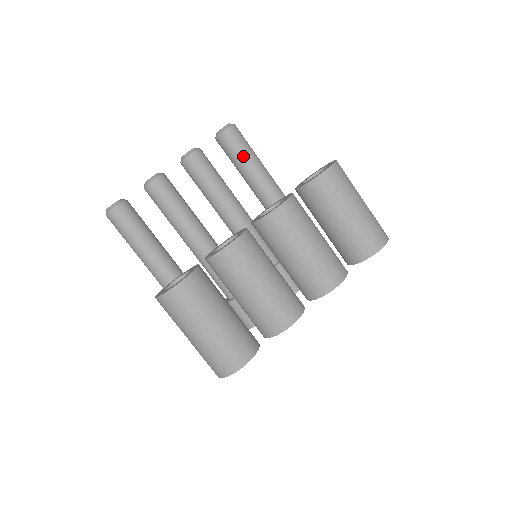
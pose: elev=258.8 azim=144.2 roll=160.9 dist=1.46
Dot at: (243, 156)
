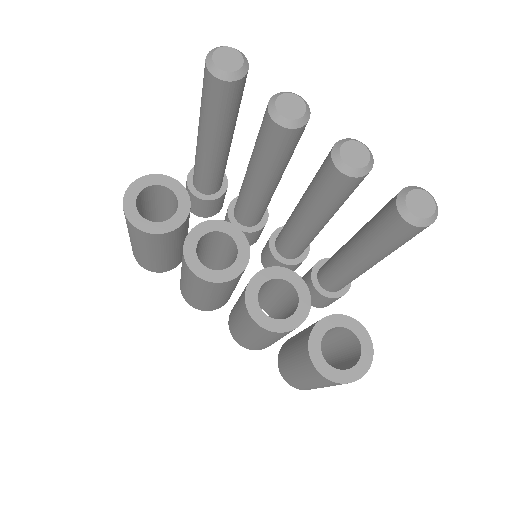
Dot at: (377, 238)
